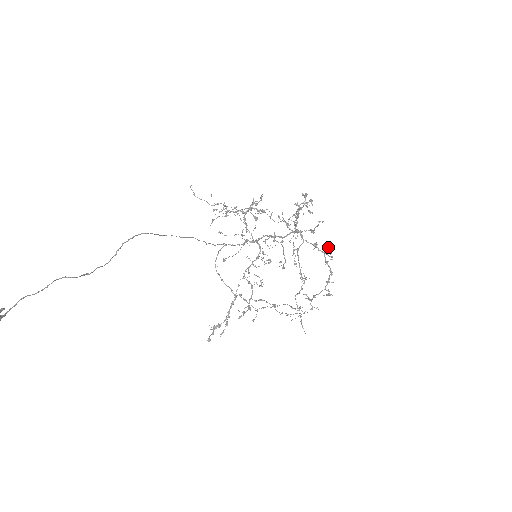
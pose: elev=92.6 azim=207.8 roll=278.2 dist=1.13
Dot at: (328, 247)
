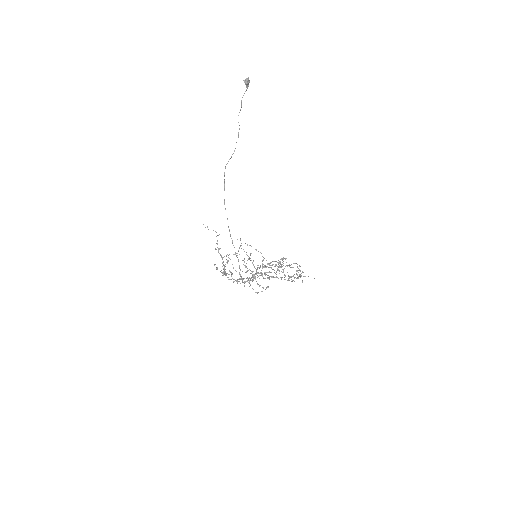
Dot at: occluded
